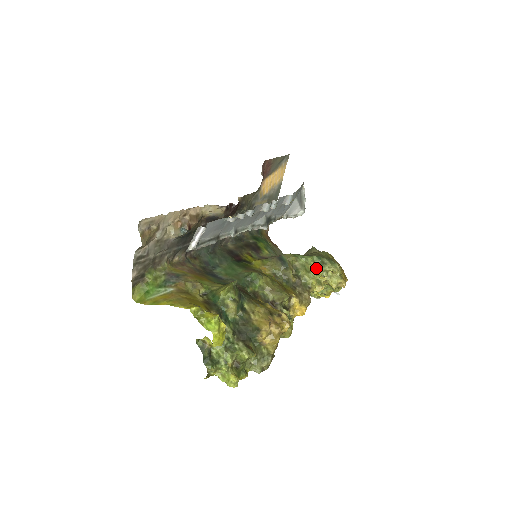
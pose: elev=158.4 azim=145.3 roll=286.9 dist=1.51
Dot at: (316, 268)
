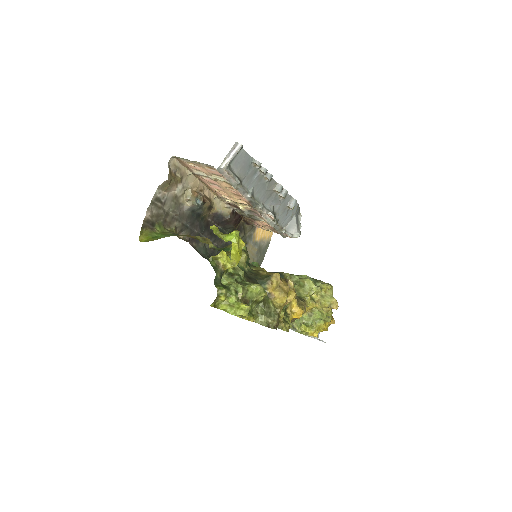
Dot at: (311, 282)
